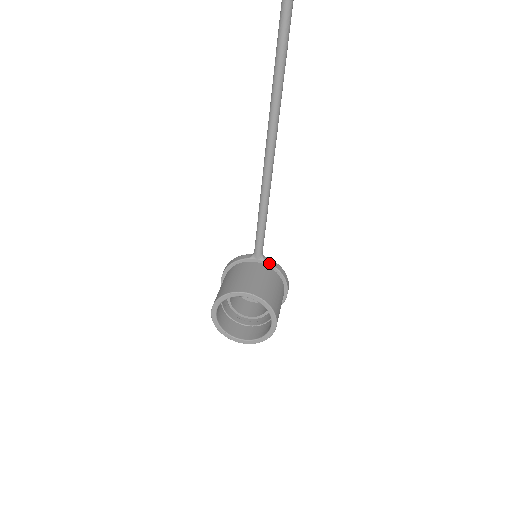
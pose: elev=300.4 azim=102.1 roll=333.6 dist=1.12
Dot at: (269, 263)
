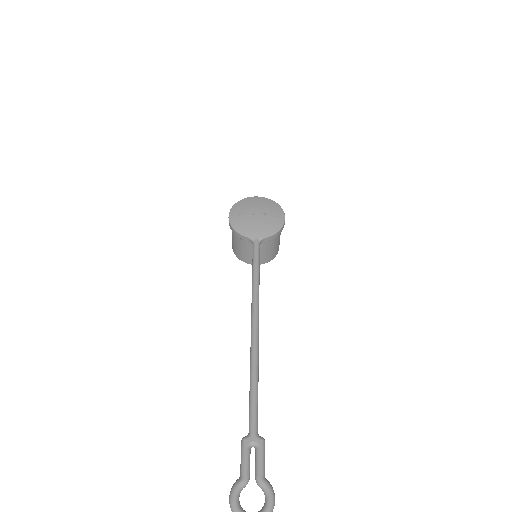
Dot at: occluded
